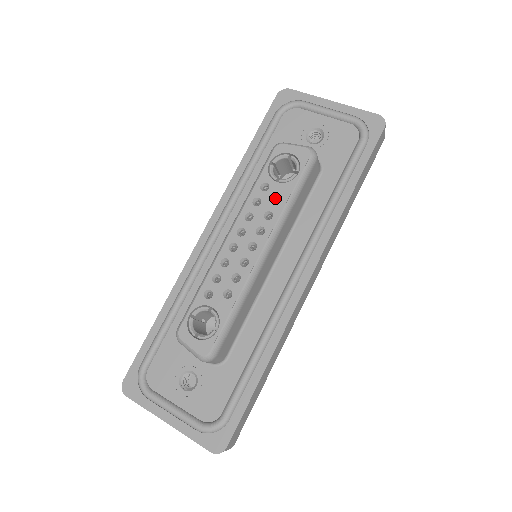
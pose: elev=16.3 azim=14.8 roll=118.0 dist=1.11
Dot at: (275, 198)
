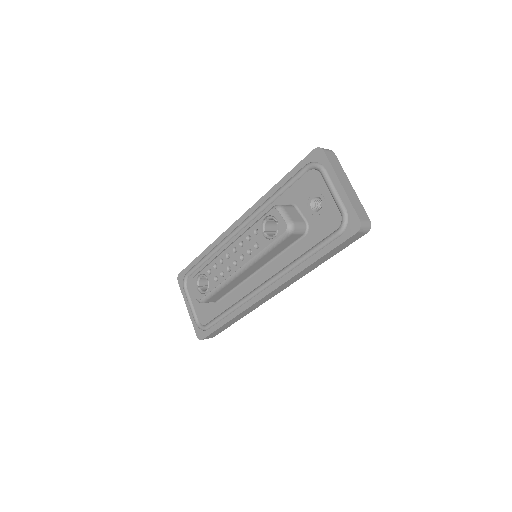
Dot at: (258, 243)
